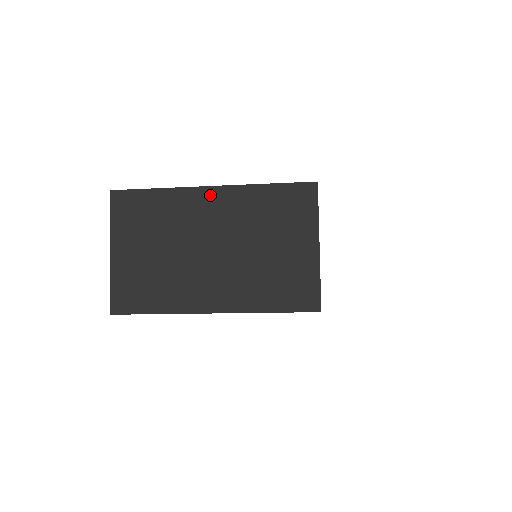
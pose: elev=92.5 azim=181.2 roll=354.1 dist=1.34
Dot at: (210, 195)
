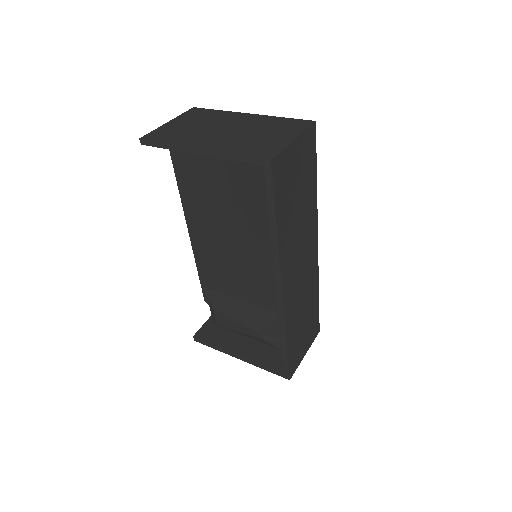
Dot at: (246, 116)
